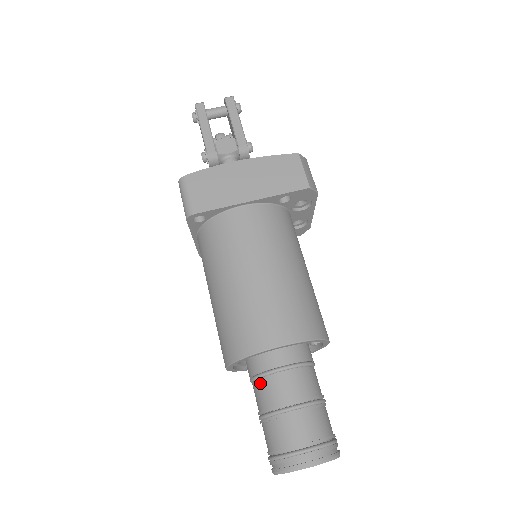
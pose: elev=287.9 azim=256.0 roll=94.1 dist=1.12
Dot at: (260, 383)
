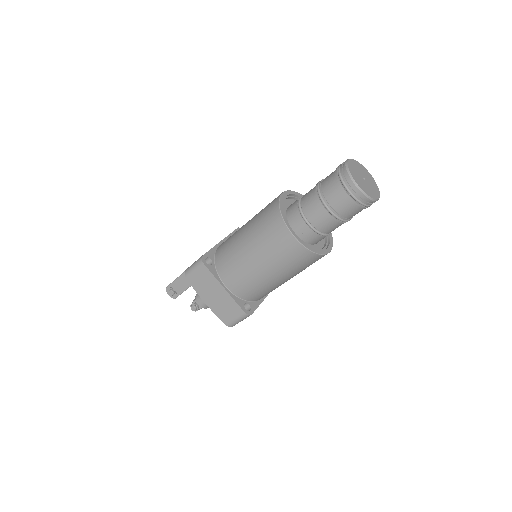
Dot at: (303, 207)
